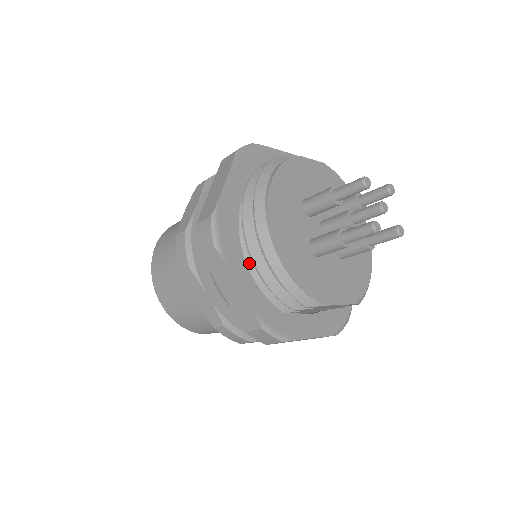
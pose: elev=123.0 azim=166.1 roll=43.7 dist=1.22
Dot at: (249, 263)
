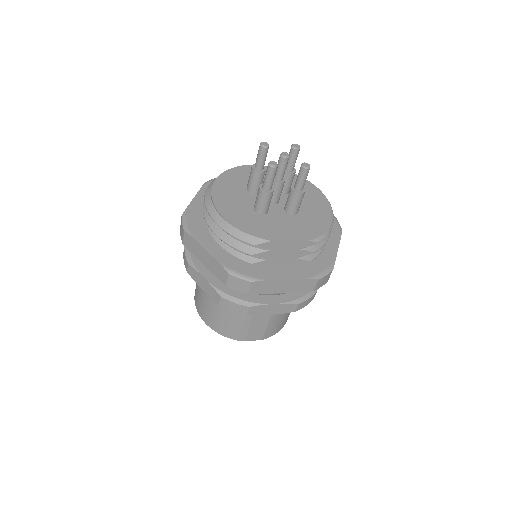
Dot at: (214, 236)
